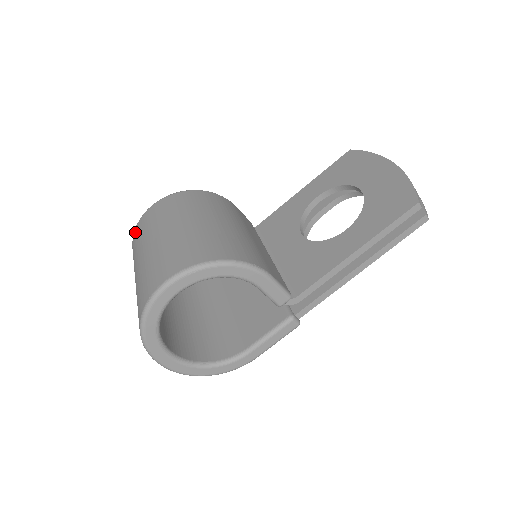
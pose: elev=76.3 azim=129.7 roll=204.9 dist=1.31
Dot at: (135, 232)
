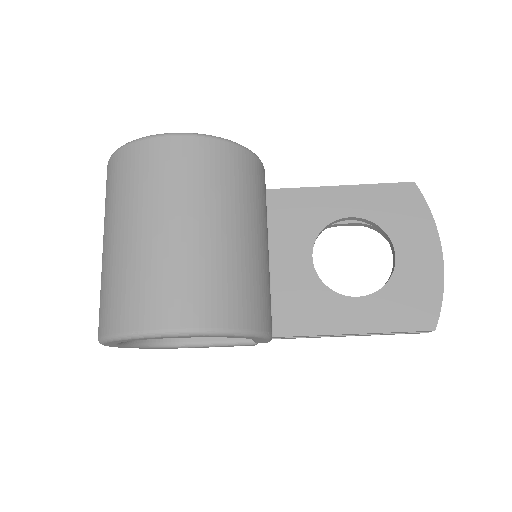
Dot at: (131, 152)
